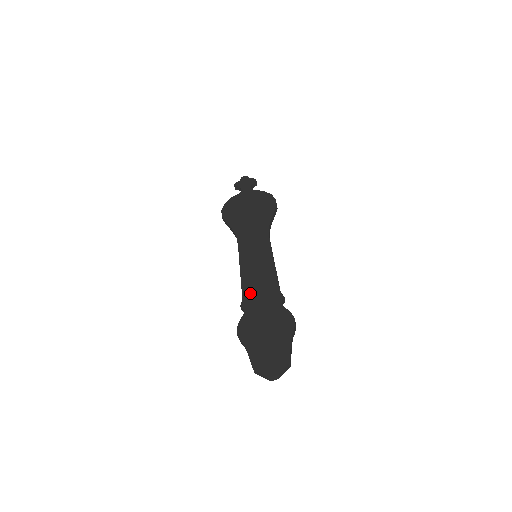
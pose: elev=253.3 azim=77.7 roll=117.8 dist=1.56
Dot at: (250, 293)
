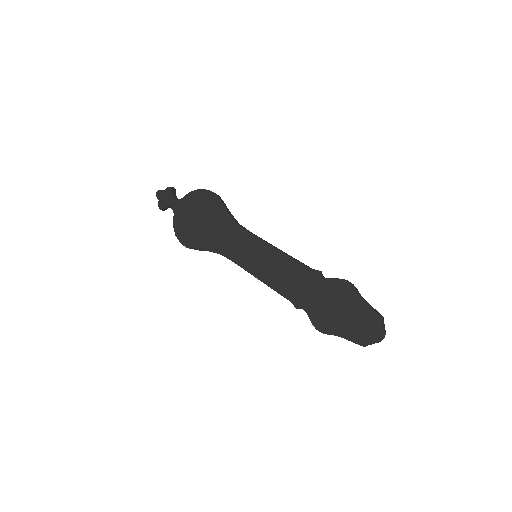
Dot at: (291, 292)
